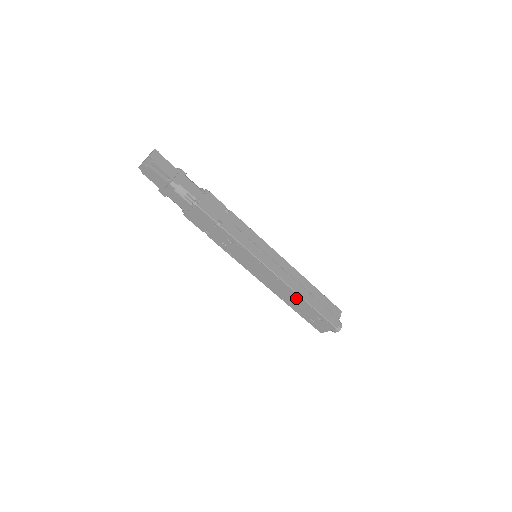
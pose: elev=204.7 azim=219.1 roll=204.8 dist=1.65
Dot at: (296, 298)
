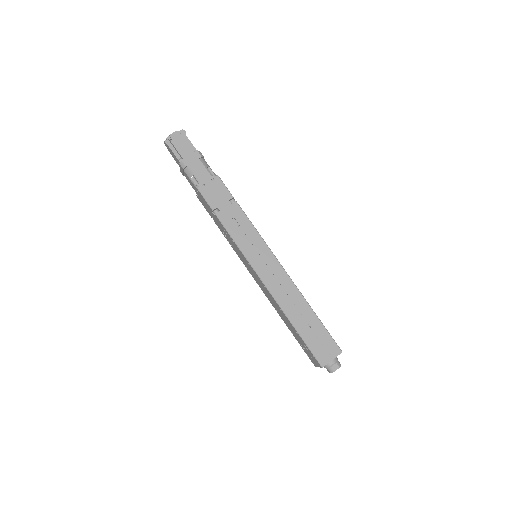
Dot at: (283, 314)
